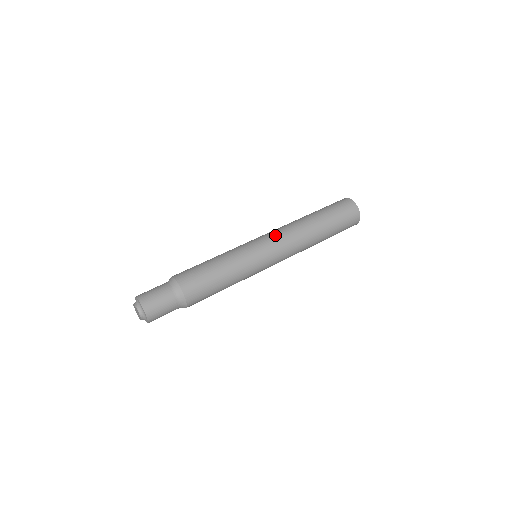
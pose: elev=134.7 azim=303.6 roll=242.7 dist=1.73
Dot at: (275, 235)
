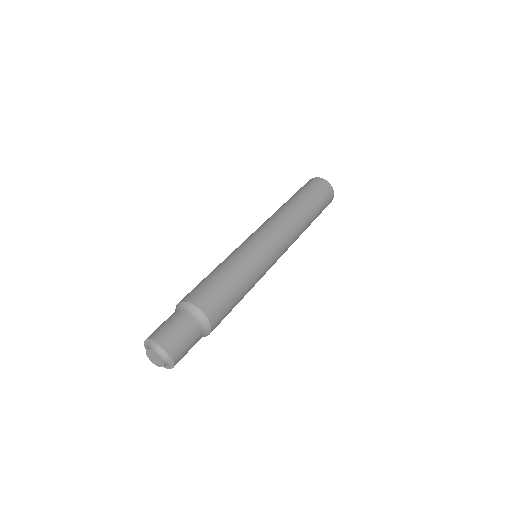
Dot at: (283, 238)
